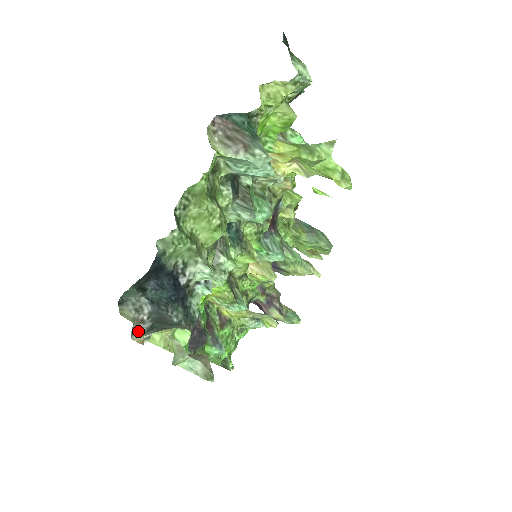
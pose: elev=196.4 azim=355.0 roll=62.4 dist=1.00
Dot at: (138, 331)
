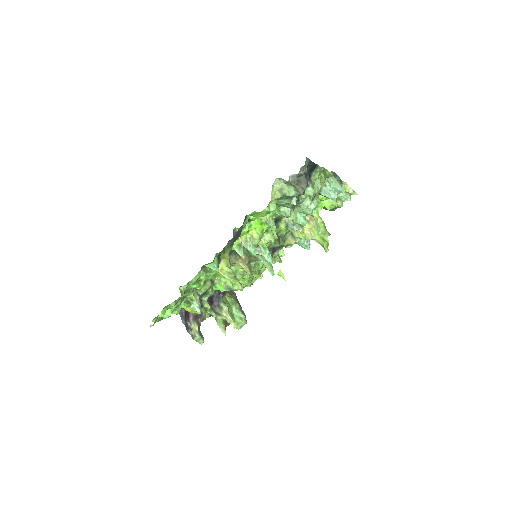
Dot at: (301, 170)
